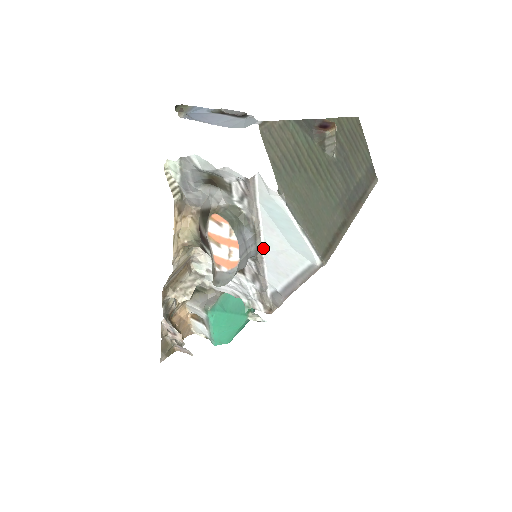
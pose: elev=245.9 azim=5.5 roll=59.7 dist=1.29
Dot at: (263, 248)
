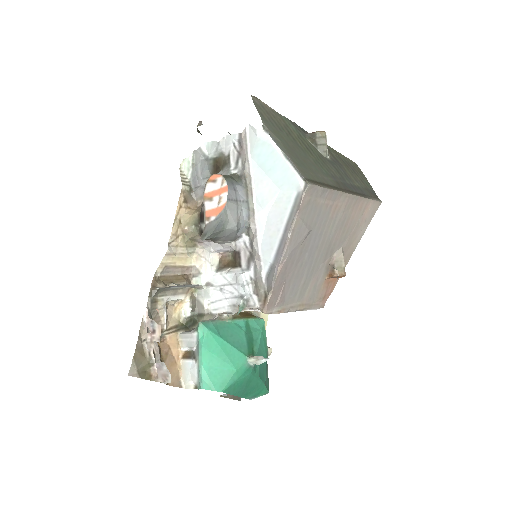
Dot at: (256, 211)
